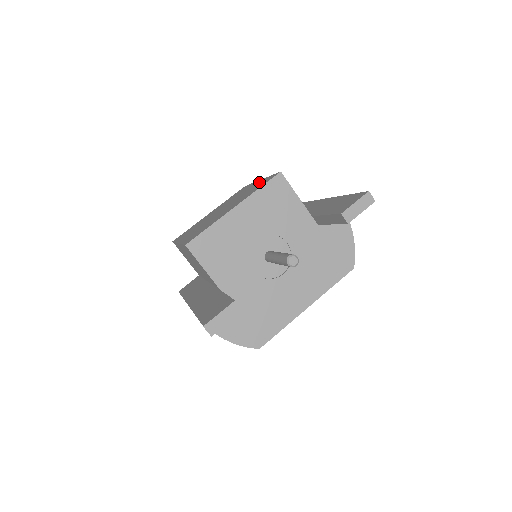
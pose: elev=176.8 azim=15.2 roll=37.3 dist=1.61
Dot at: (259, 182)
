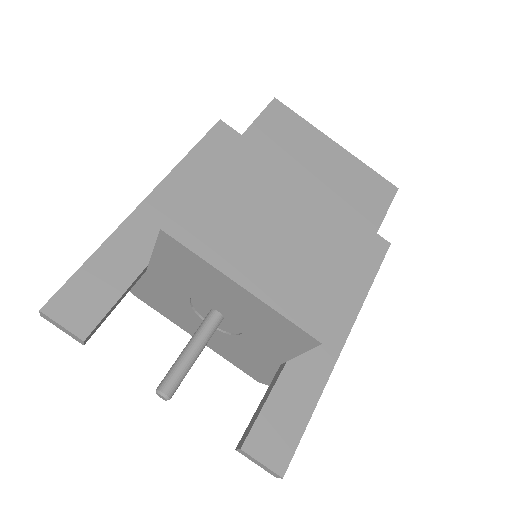
Dot at: (343, 272)
